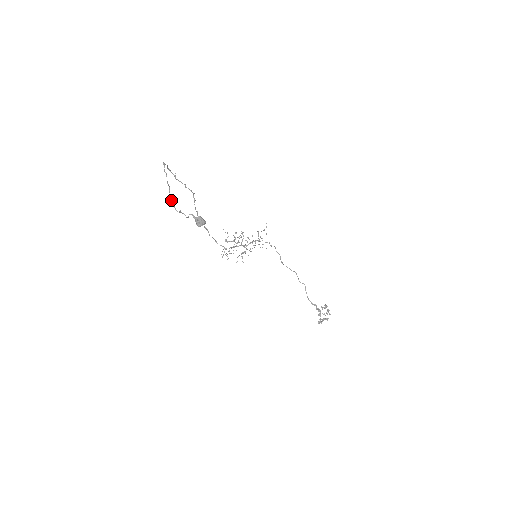
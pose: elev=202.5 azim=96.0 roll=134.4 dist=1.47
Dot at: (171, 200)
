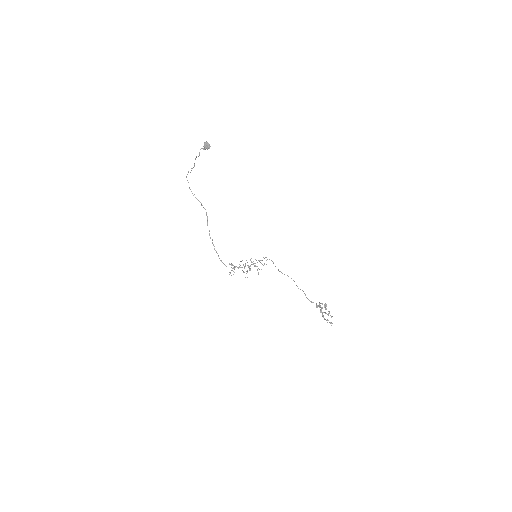
Dot at: occluded
